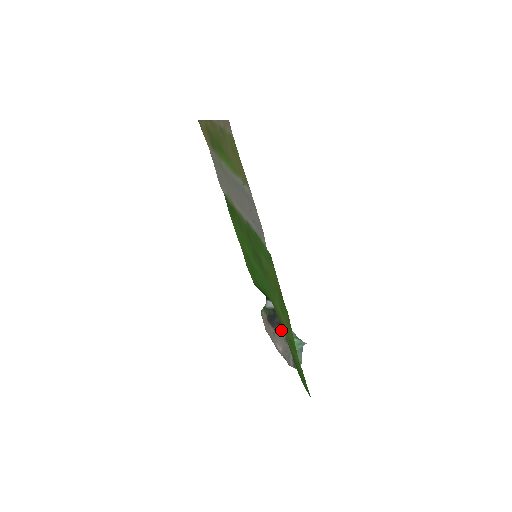
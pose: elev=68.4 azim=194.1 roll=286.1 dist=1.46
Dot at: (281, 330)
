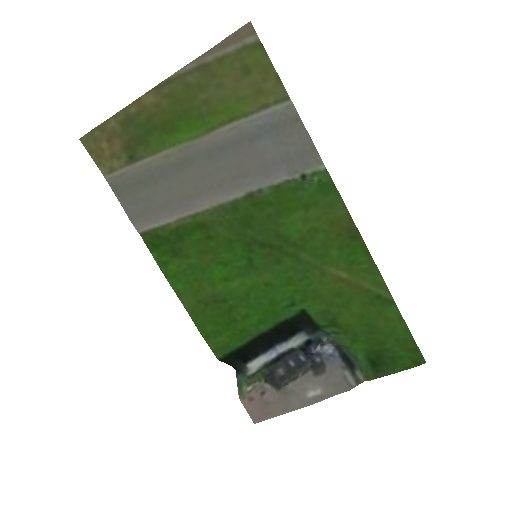
Dot at: (297, 375)
